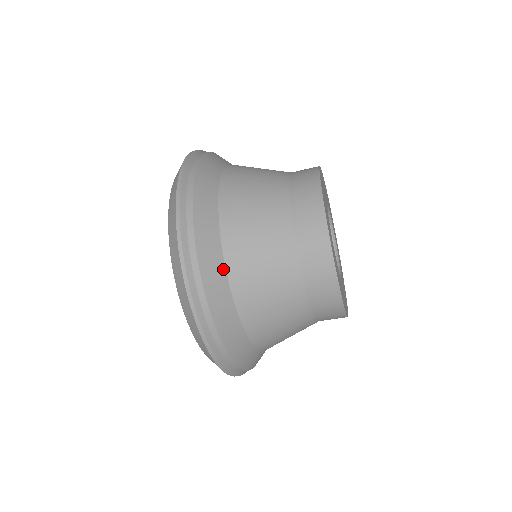
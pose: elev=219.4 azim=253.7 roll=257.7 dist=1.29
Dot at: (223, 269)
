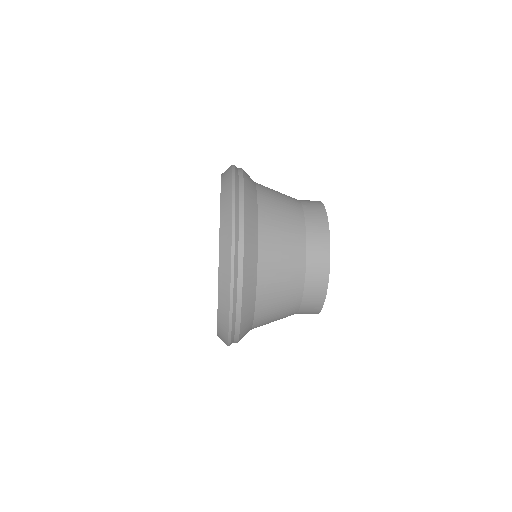
Dot at: (257, 234)
